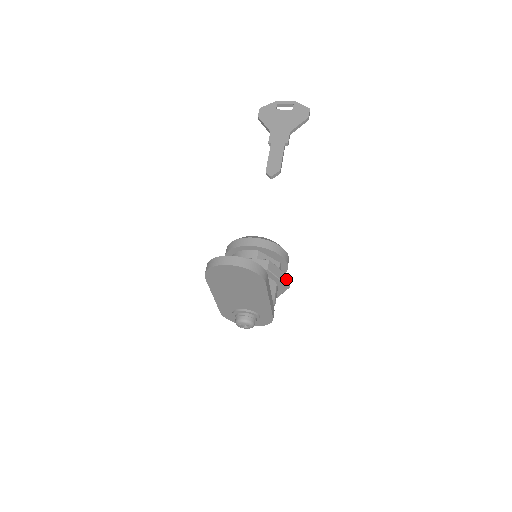
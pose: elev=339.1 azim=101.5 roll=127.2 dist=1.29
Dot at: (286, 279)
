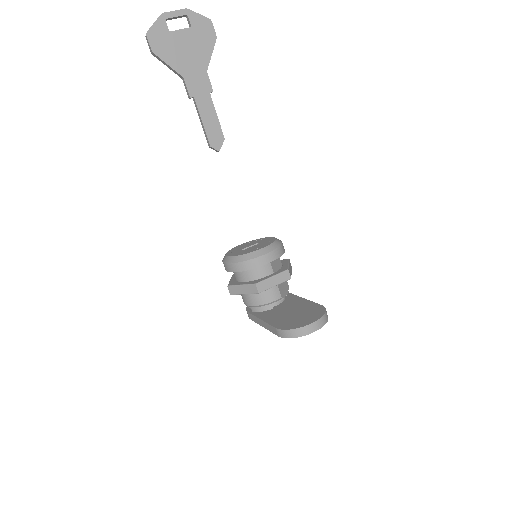
Dot at: (290, 265)
